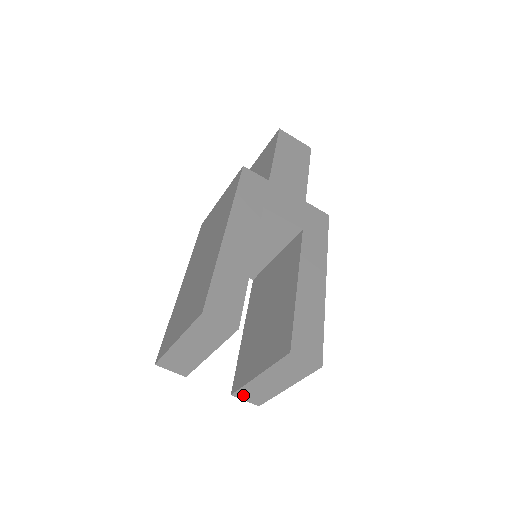
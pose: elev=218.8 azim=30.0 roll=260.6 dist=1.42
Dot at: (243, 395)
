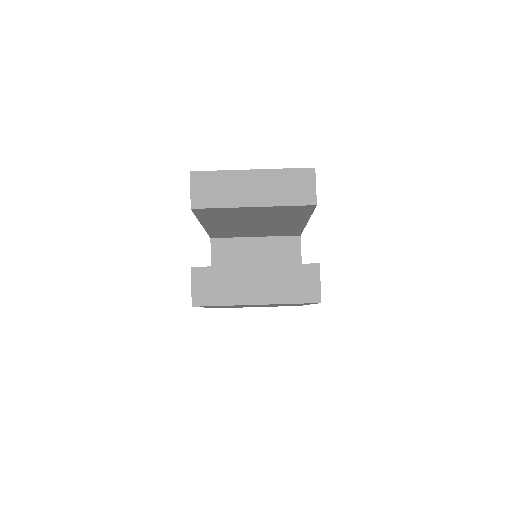
Dot at: (202, 278)
